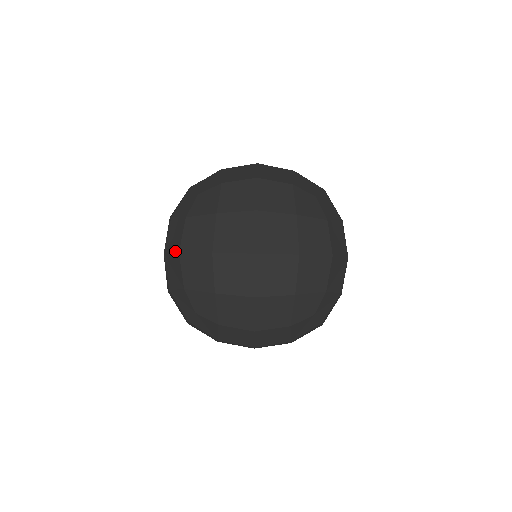
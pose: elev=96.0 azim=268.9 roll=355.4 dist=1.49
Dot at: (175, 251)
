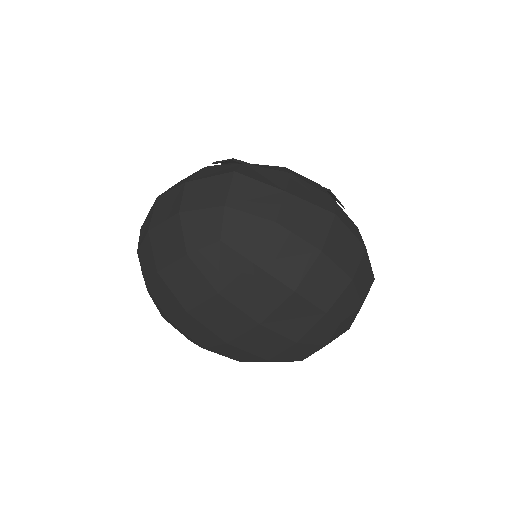
Dot at: (156, 261)
